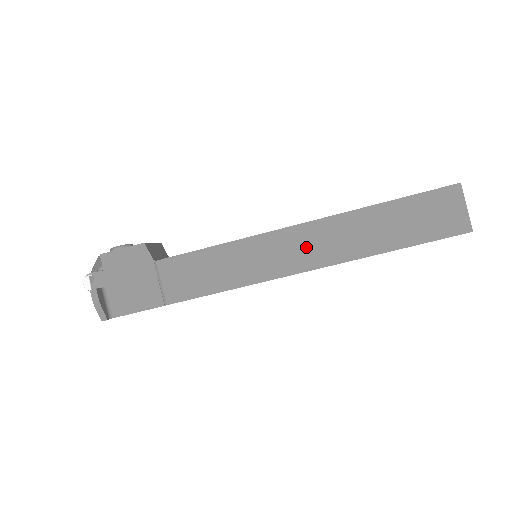
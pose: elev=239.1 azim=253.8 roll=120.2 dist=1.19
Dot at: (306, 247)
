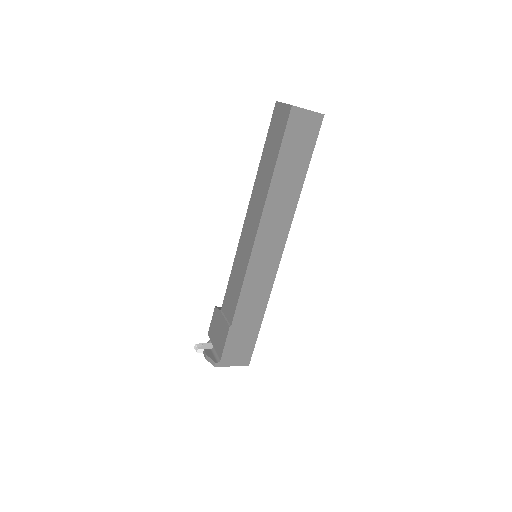
Dot at: (252, 219)
